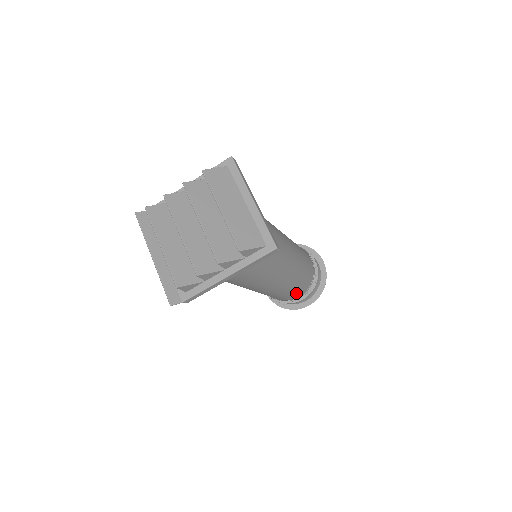
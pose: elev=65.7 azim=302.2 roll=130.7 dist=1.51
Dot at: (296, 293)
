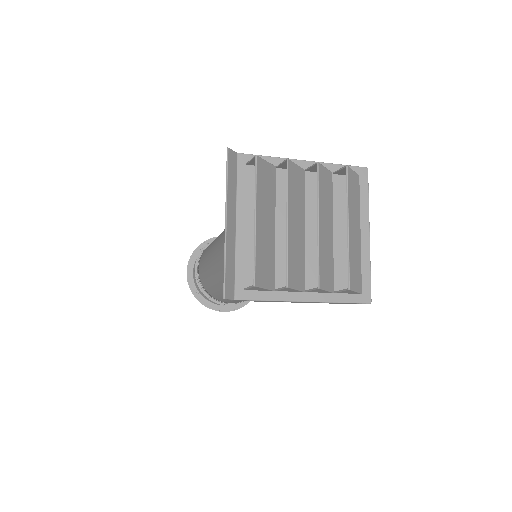
Dot at: occluded
